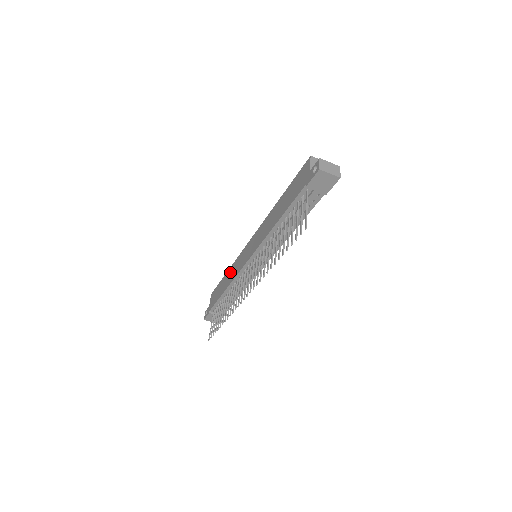
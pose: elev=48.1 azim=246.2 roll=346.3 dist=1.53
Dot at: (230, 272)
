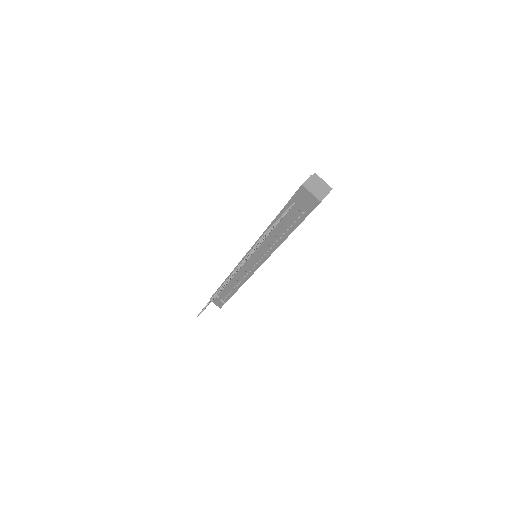
Dot at: occluded
